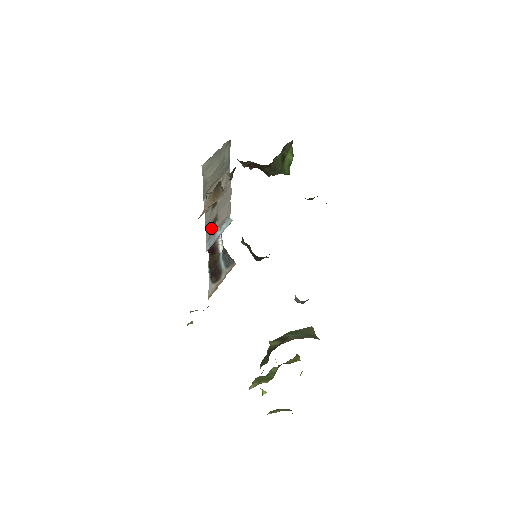
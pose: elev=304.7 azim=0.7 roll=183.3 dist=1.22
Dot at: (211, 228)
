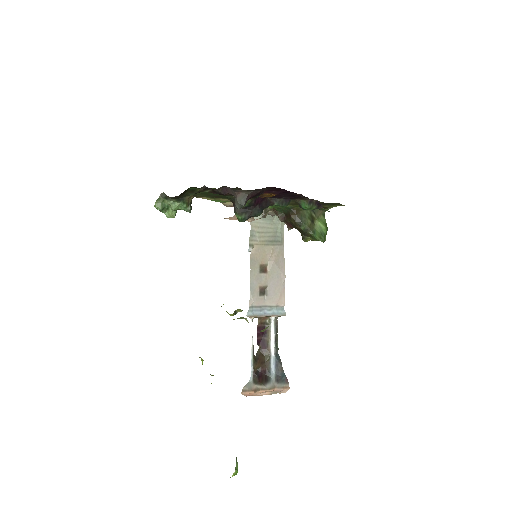
Dot at: (257, 295)
